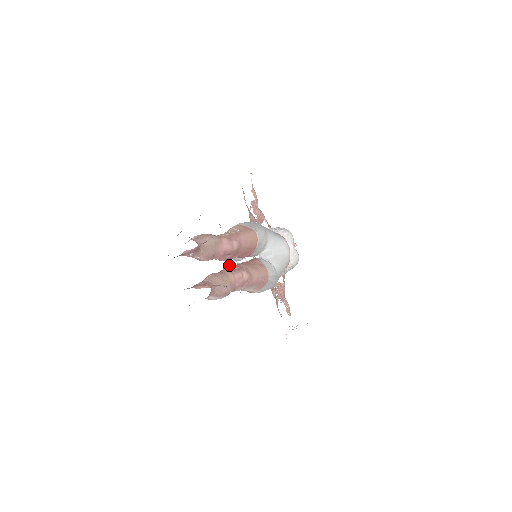
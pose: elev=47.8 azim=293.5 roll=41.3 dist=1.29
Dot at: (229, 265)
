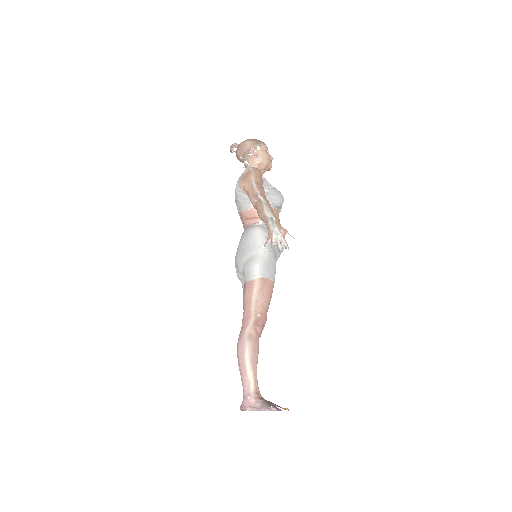
Dot at: occluded
